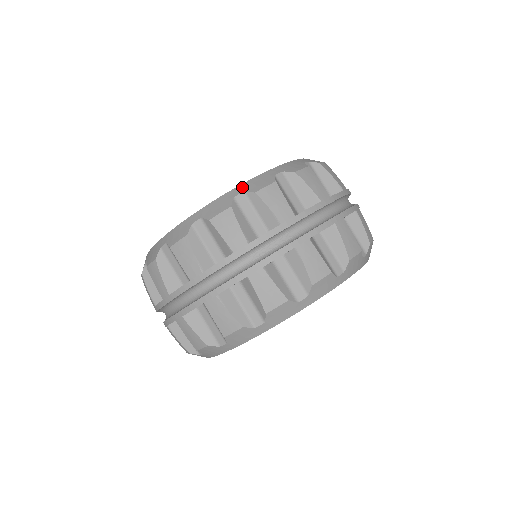
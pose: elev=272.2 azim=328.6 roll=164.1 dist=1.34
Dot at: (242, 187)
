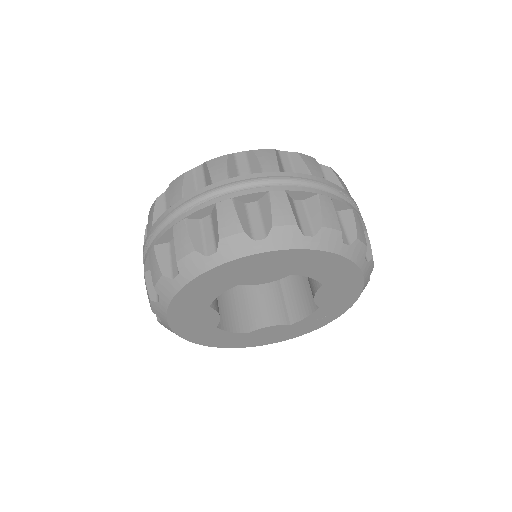
Dot at: occluded
